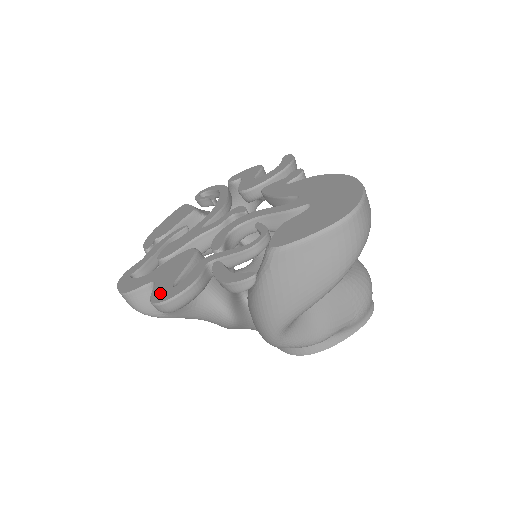
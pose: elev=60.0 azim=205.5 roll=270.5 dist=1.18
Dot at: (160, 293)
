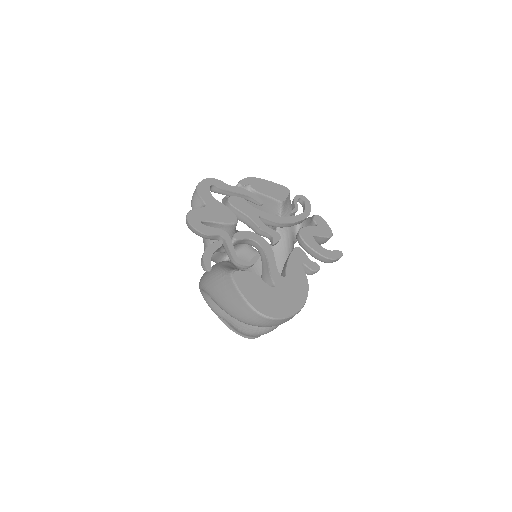
Dot at: (195, 215)
